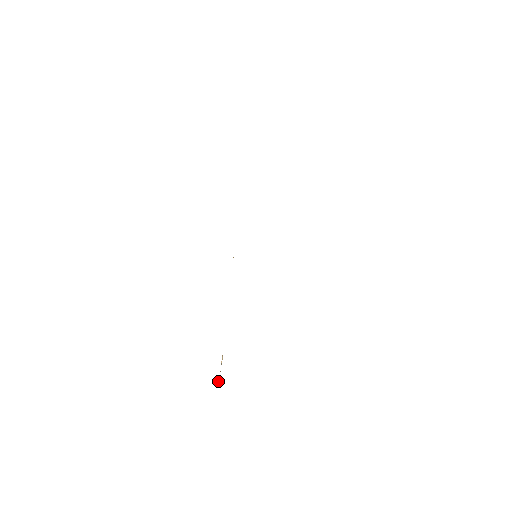
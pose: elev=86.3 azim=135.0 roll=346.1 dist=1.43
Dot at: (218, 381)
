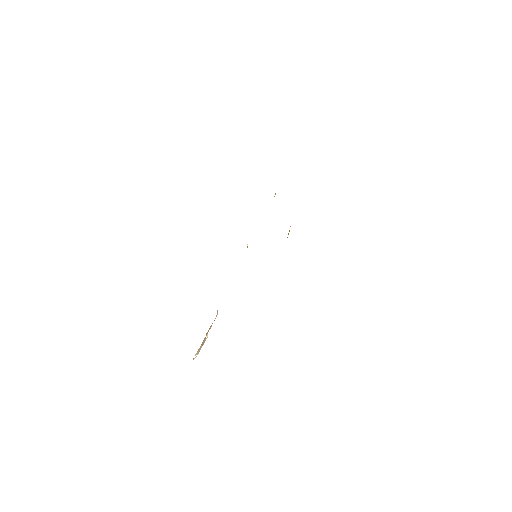
Dot at: (197, 353)
